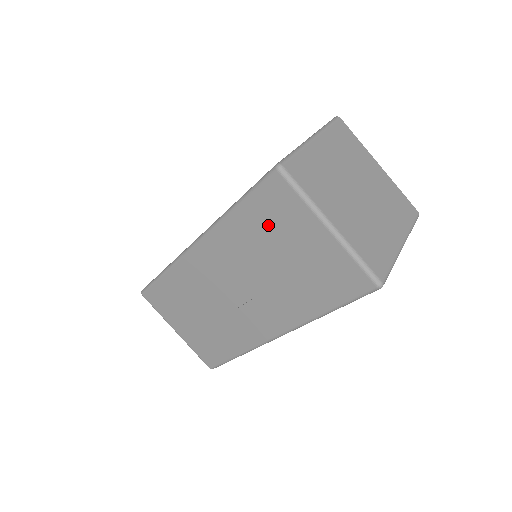
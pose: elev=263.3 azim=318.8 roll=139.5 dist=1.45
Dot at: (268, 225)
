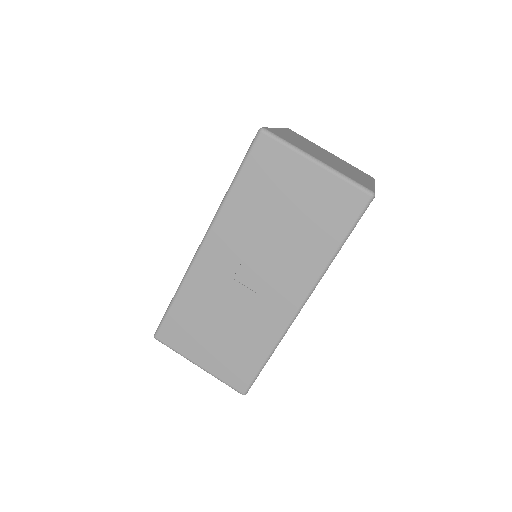
Dot at: (265, 186)
